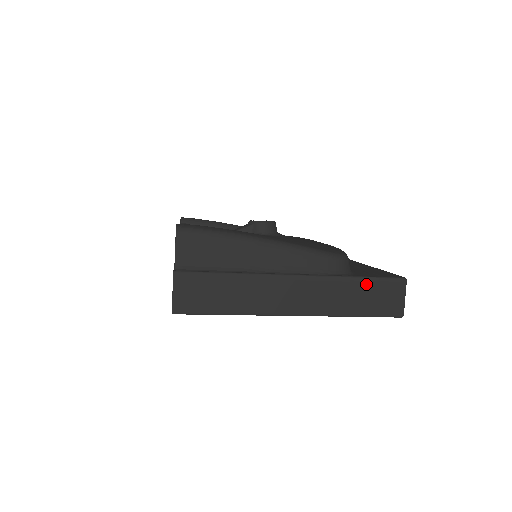
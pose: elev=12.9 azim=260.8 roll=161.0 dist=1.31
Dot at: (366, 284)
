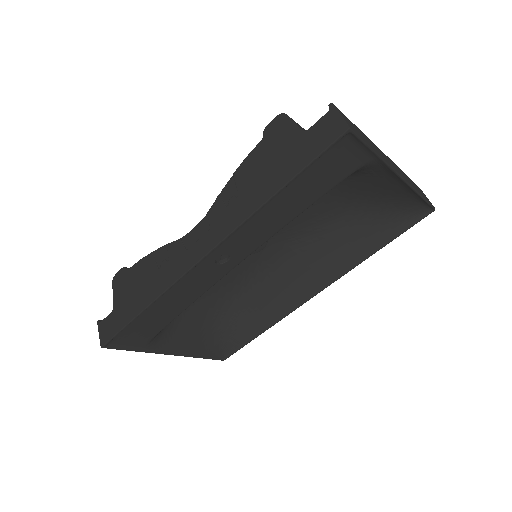
Dot at: (410, 179)
